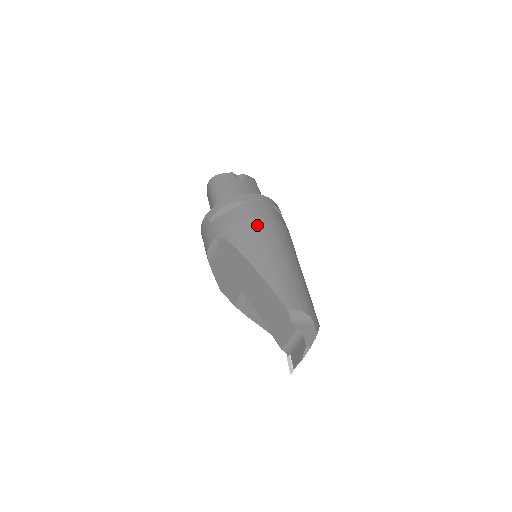
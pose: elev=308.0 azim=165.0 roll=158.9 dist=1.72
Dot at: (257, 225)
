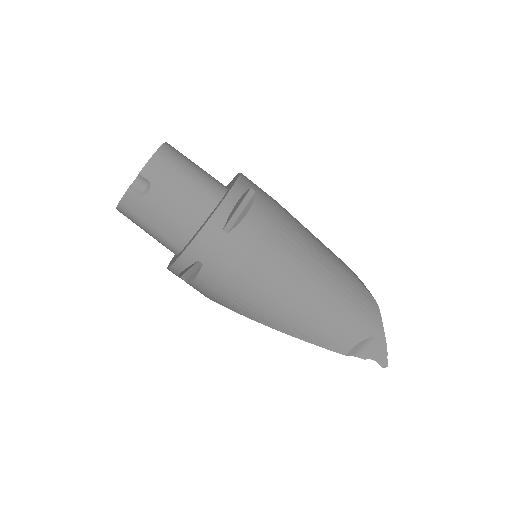
Dot at: (240, 286)
